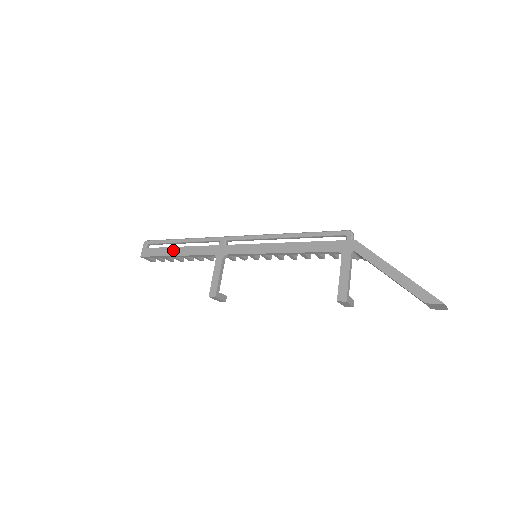
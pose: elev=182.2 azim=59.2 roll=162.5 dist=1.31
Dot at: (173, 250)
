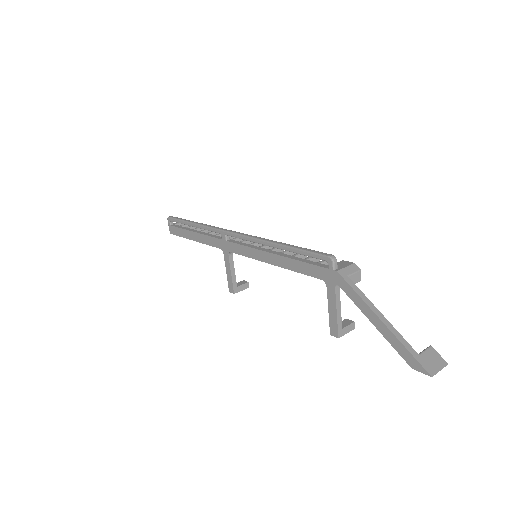
Dot at: (190, 234)
